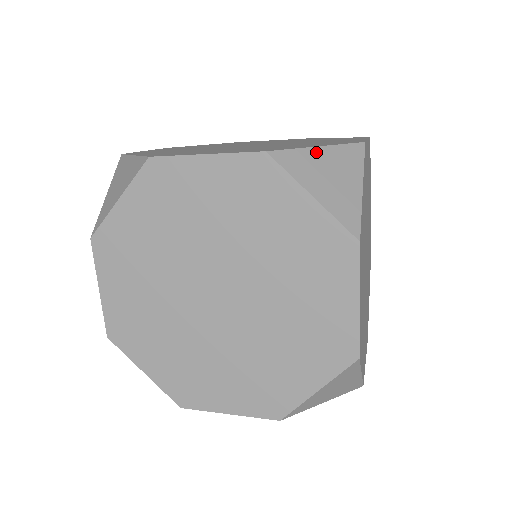
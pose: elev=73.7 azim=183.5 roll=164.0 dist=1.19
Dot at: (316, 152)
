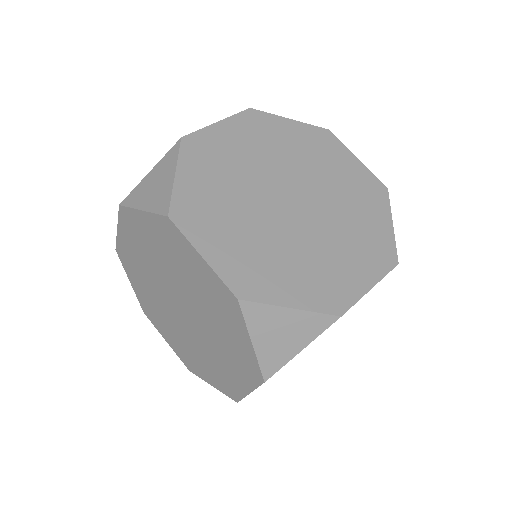
Dot at: (147, 177)
